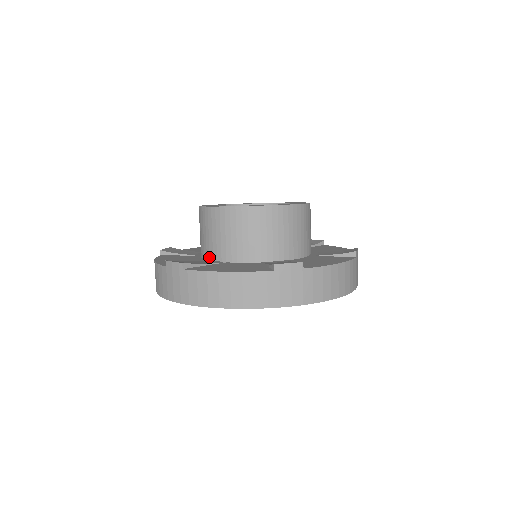
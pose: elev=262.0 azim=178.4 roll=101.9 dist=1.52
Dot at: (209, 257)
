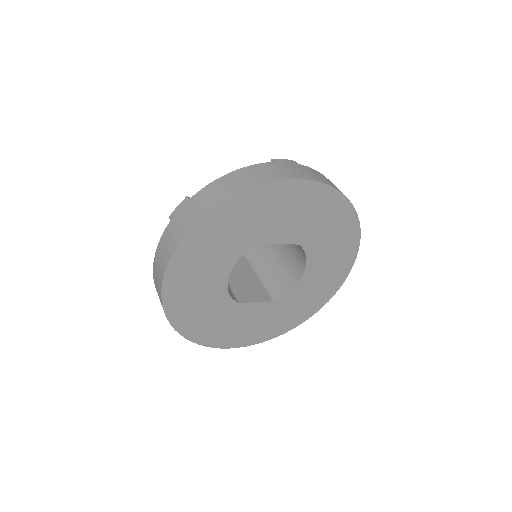
Dot at: occluded
